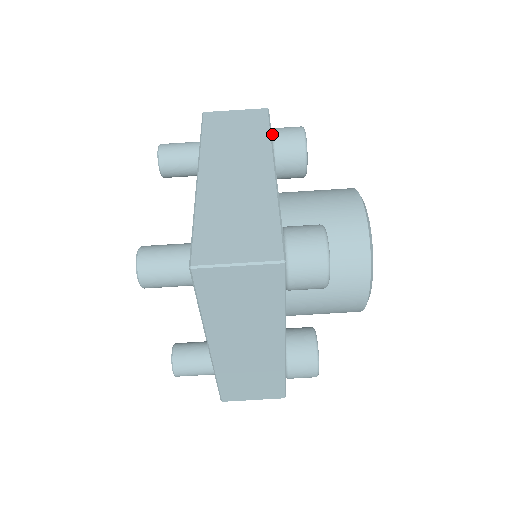
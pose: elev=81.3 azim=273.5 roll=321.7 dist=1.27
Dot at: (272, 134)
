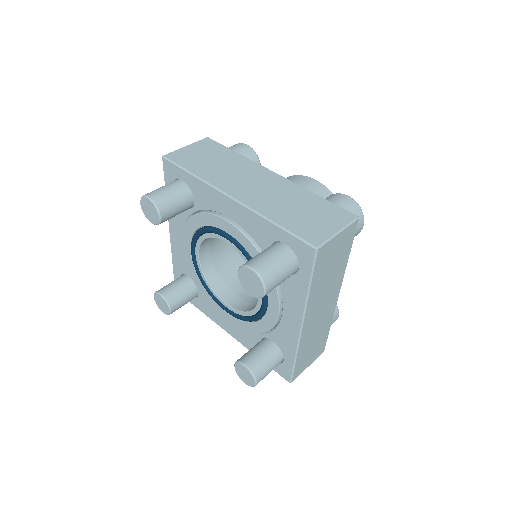
Dot at: occluded
